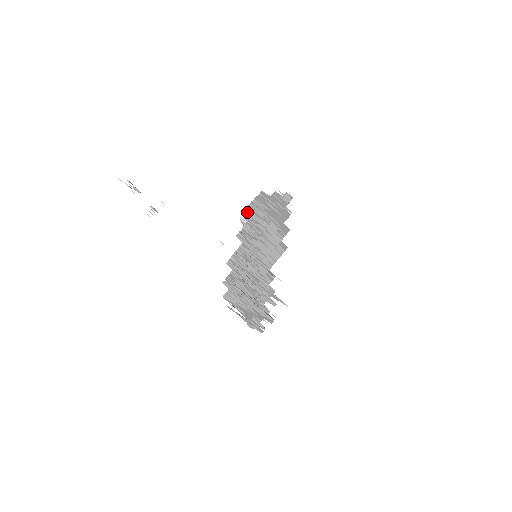
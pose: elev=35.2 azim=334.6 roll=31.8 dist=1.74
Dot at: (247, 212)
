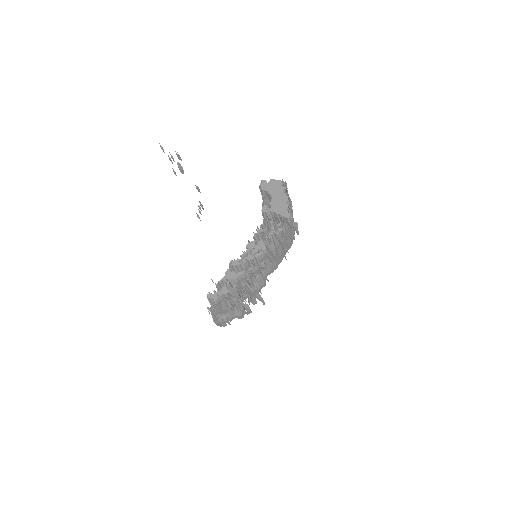
Dot at: occluded
